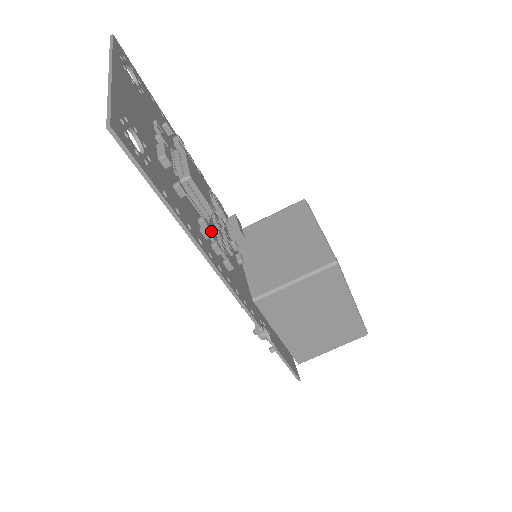
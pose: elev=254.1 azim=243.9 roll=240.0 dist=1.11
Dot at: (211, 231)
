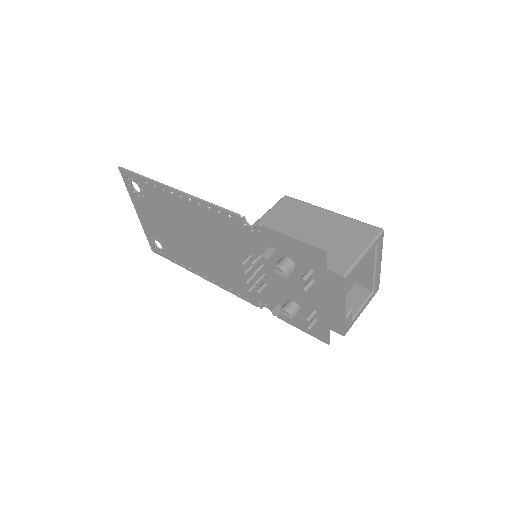
Dot at: (199, 228)
